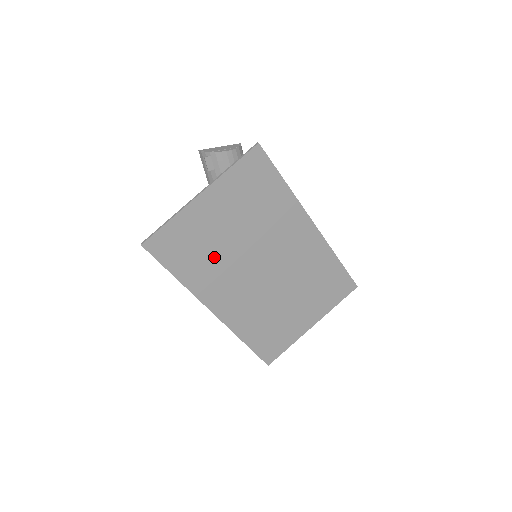
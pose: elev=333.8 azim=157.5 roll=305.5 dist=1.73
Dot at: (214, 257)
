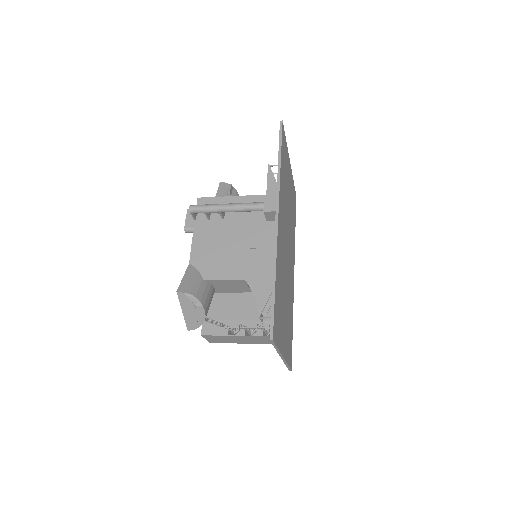
Dot at: (285, 194)
